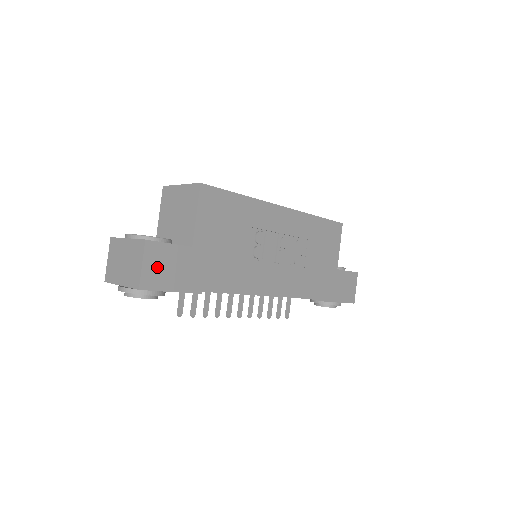
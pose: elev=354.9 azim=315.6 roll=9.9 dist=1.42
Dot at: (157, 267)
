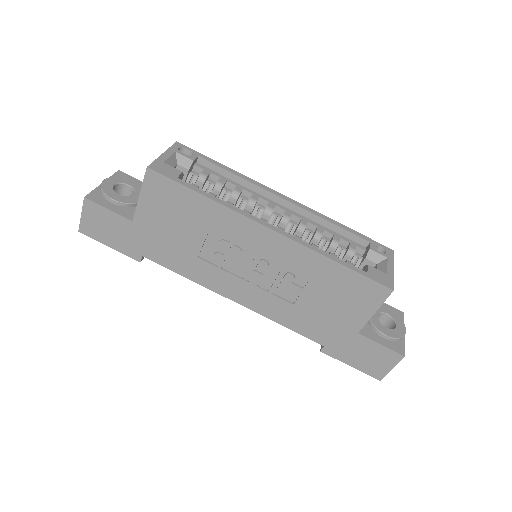
Dot at: (95, 222)
